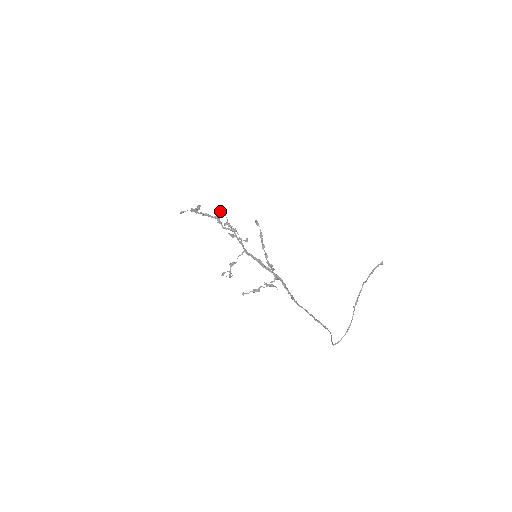
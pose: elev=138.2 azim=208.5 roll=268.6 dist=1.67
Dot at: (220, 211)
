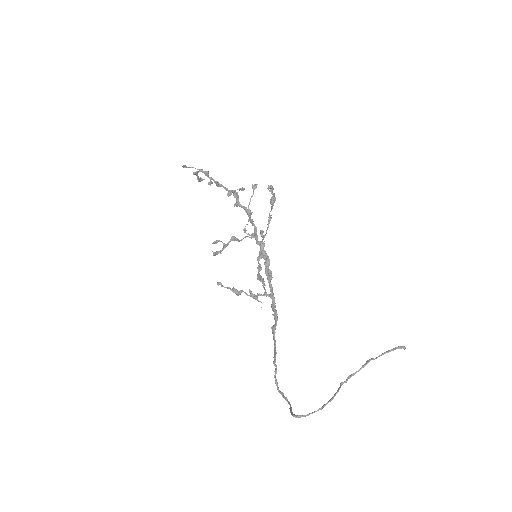
Dot at: (242, 187)
